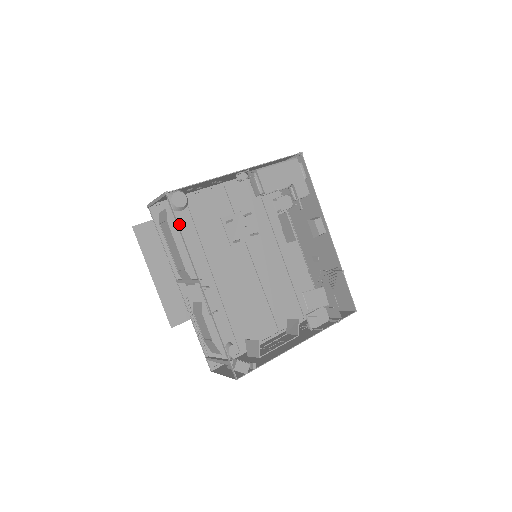
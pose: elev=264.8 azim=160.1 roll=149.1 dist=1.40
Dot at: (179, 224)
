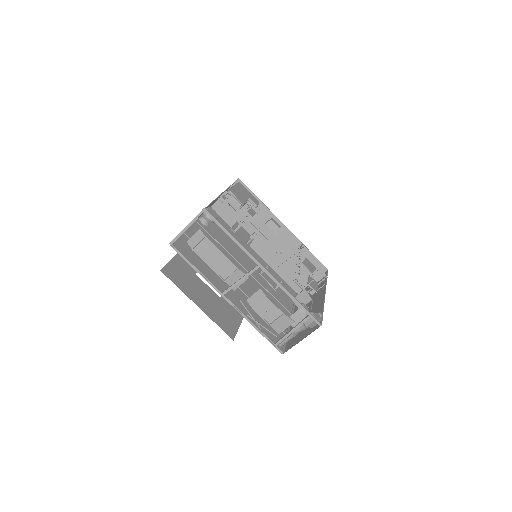
Dot at: (194, 253)
